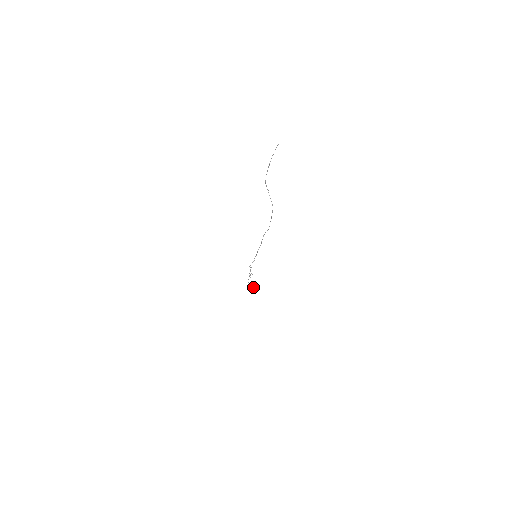
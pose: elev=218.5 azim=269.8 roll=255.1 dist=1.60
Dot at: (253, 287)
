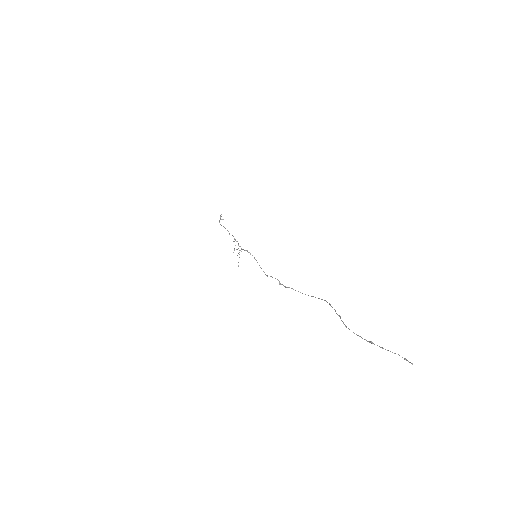
Dot at: (223, 219)
